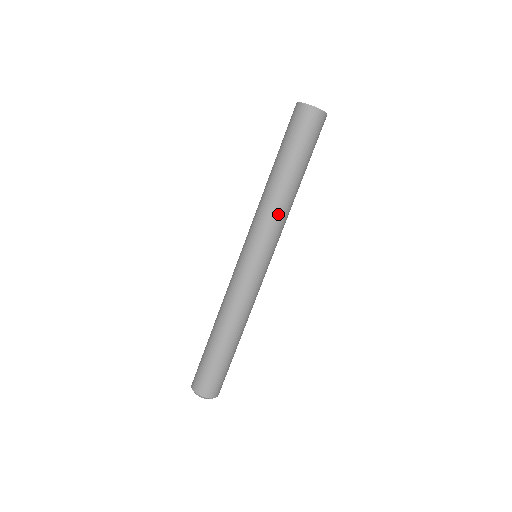
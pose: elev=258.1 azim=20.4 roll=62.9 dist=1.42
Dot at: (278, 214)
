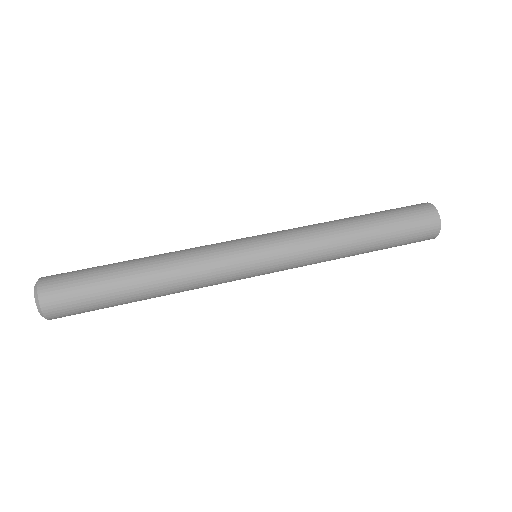
Dot at: (321, 243)
